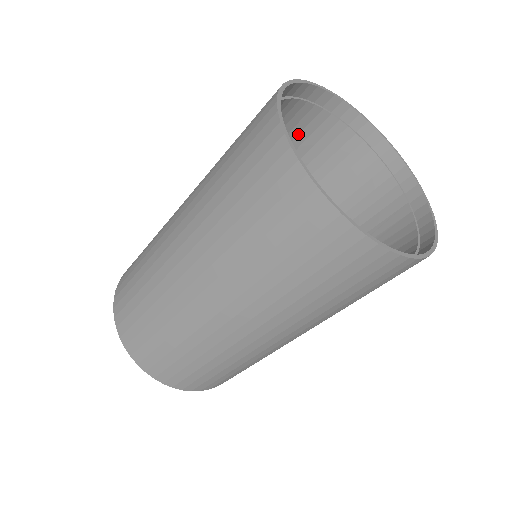
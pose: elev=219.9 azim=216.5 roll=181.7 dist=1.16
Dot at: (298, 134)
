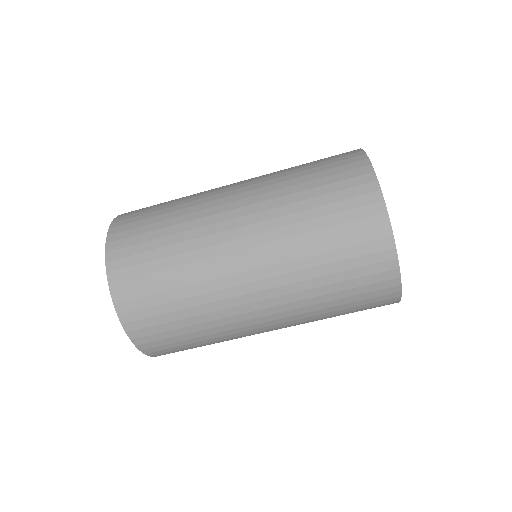
Dot at: occluded
